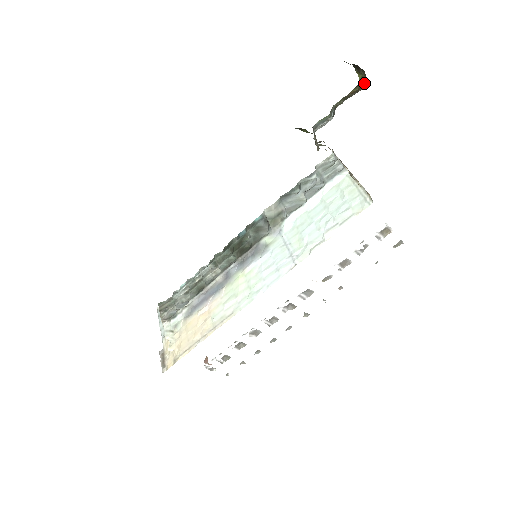
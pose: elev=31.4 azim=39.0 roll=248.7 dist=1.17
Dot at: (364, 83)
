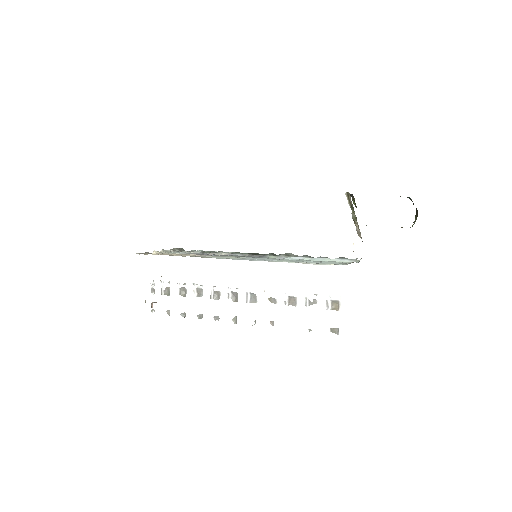
Dot at: occluded
